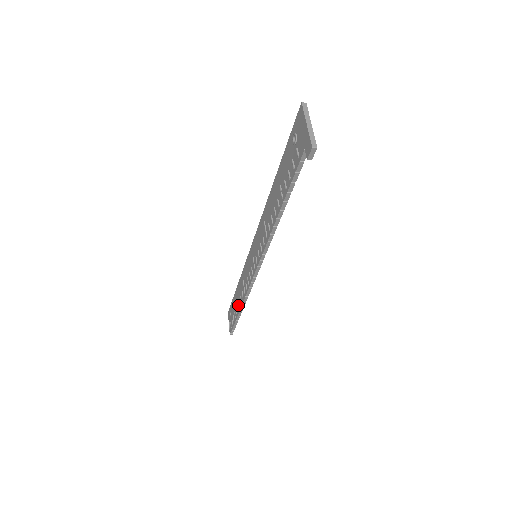
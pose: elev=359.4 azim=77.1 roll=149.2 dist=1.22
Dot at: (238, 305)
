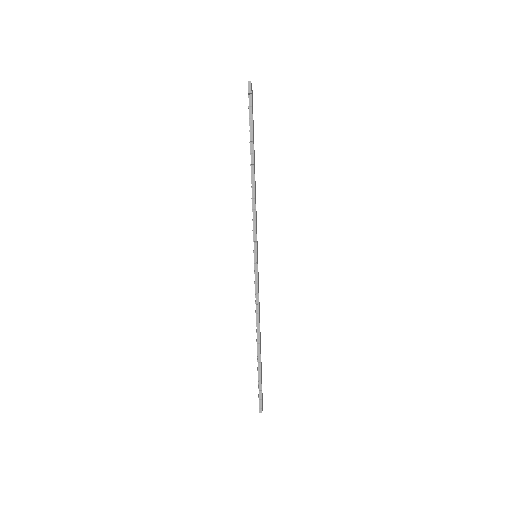
Dot at: occluded
